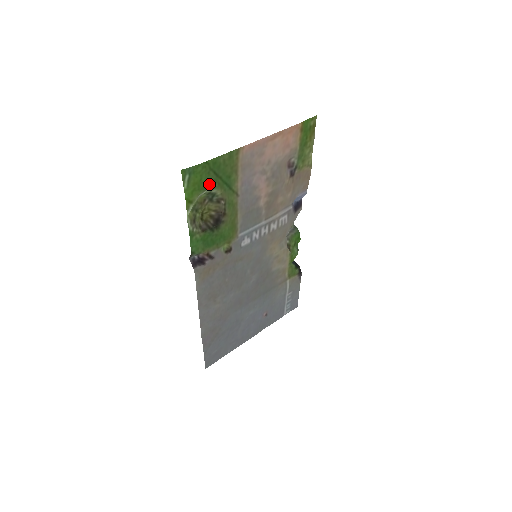
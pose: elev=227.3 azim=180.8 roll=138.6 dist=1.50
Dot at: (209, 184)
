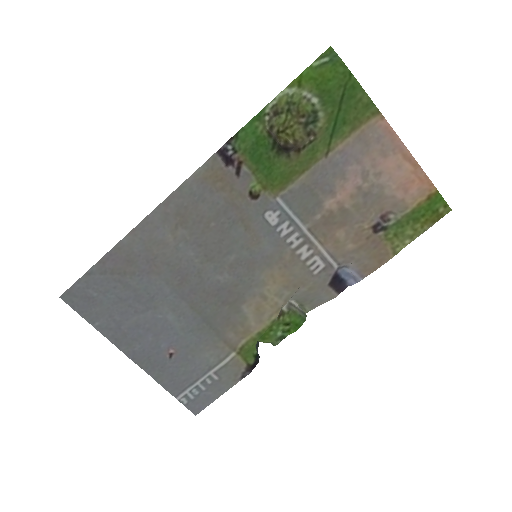
Dot at: (328, 97)
